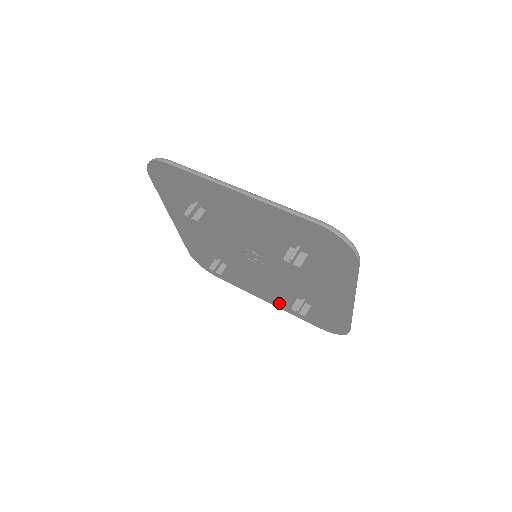
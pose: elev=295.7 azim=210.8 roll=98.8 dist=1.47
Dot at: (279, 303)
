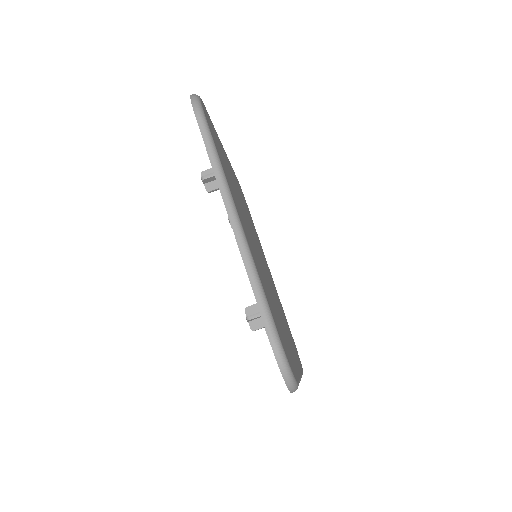
Dot at: occluded
